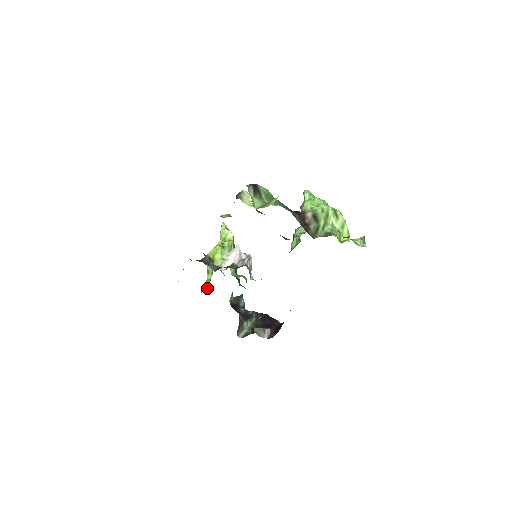
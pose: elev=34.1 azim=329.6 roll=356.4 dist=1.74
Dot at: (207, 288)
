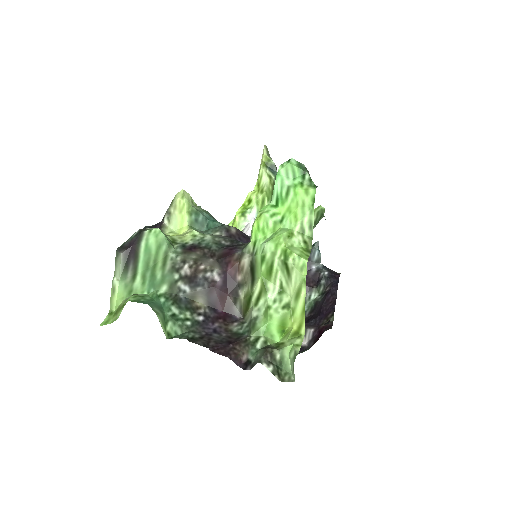
Dot at: occluded
